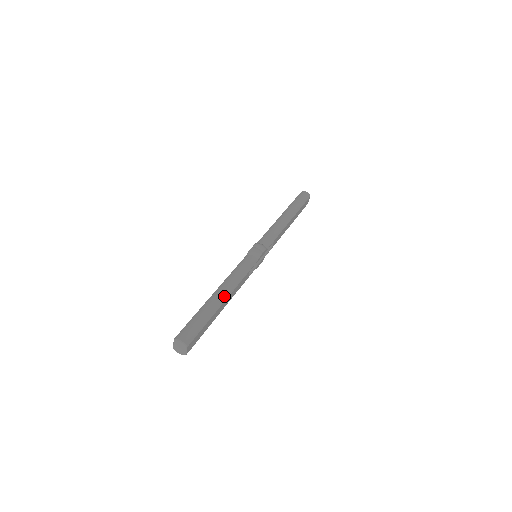
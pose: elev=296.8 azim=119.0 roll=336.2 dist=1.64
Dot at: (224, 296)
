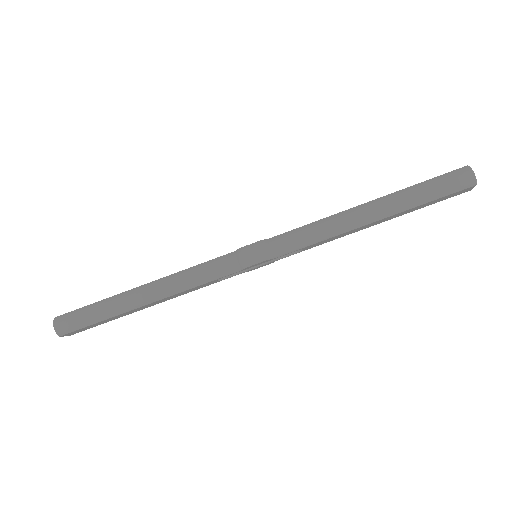
Dot at: (145, 300)
